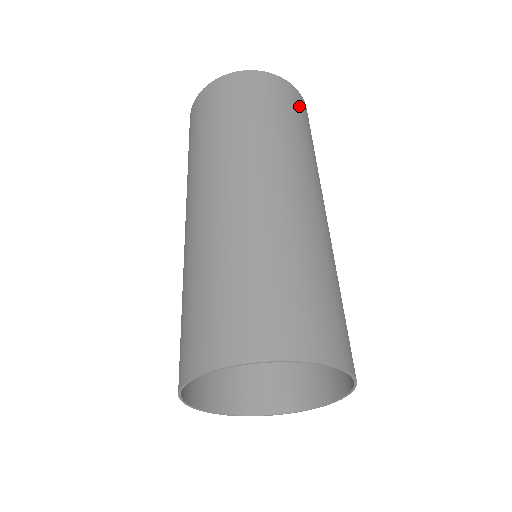
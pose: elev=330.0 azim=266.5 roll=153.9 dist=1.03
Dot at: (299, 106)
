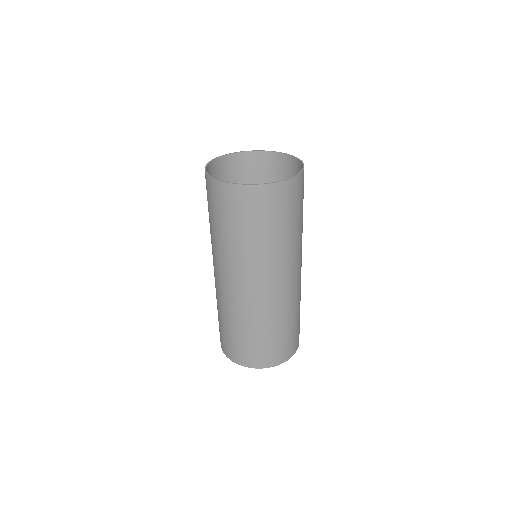
Dot at: (296, 197)
